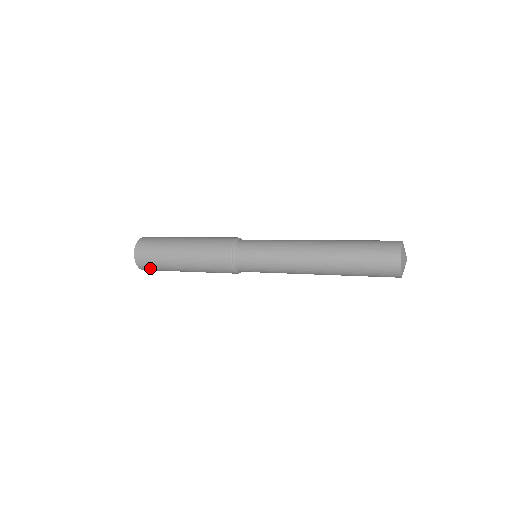
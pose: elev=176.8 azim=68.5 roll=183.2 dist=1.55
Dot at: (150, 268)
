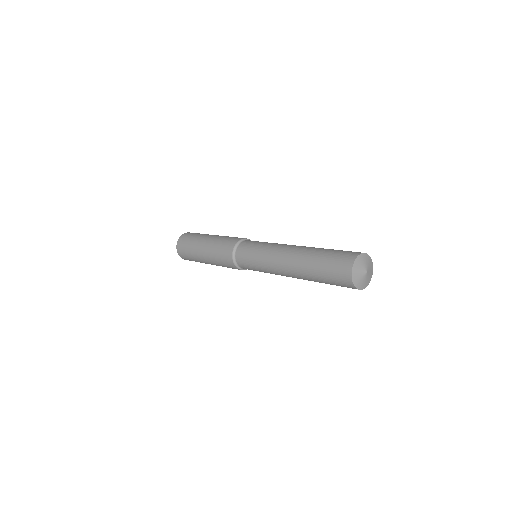
Dot at: (190, 260)
